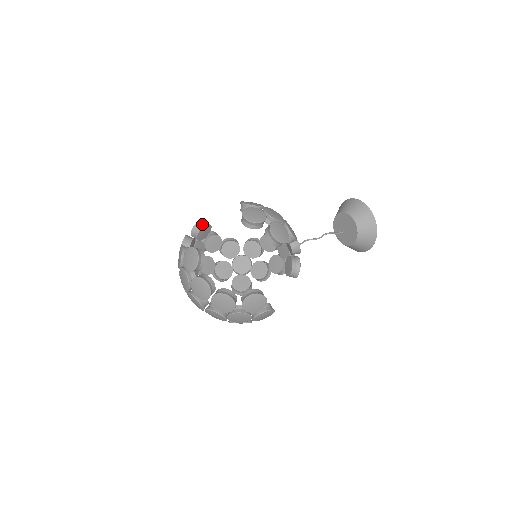
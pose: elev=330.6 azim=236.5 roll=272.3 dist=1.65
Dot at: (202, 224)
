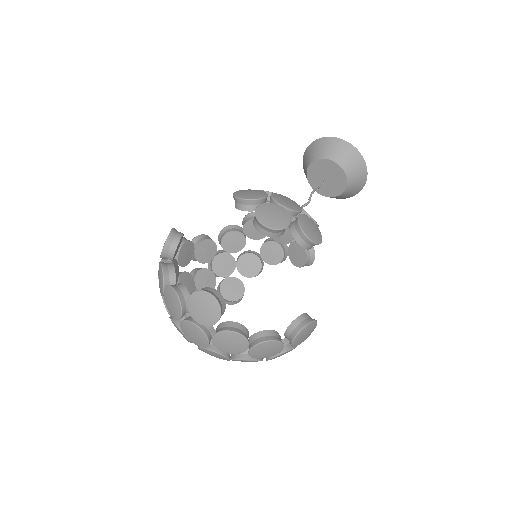
Dot at: (175, 238)
